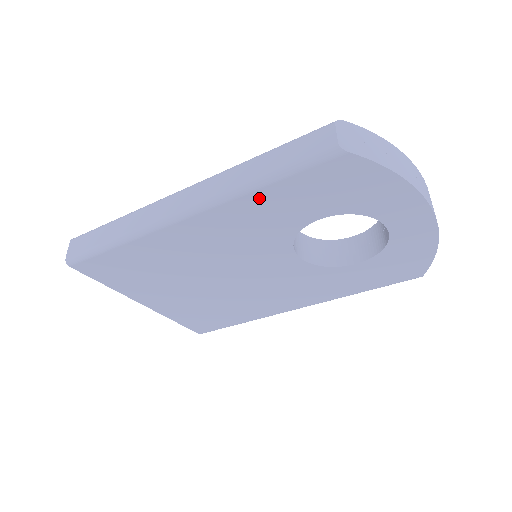
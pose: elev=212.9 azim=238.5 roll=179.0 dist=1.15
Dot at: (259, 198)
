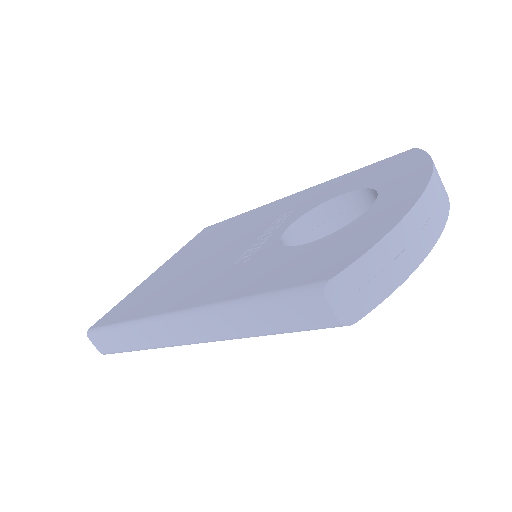
Dot at: occluded
